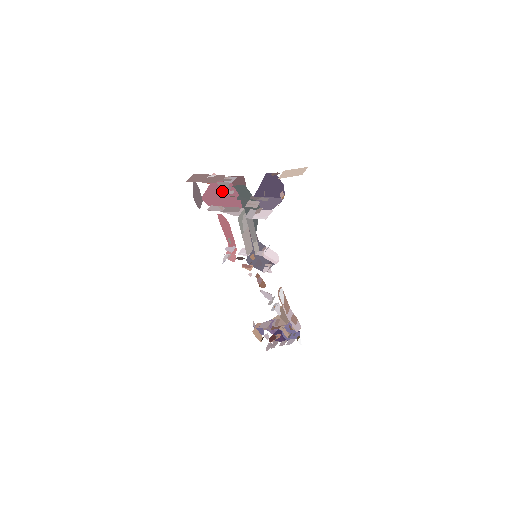
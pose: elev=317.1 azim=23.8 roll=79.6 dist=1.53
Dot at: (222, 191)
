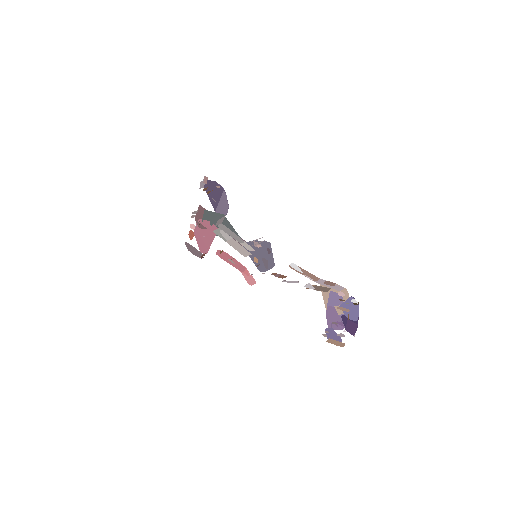
Dot at: (200, 230)
